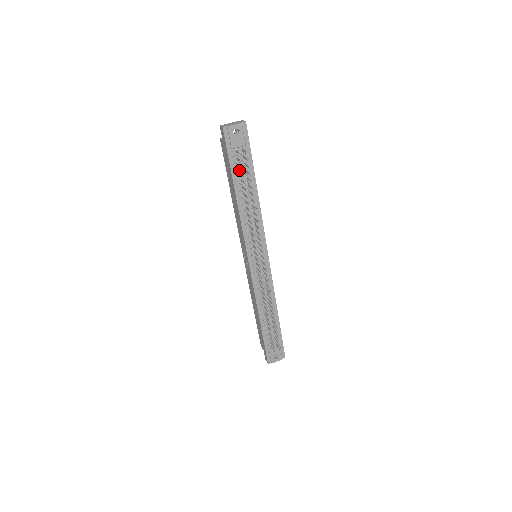
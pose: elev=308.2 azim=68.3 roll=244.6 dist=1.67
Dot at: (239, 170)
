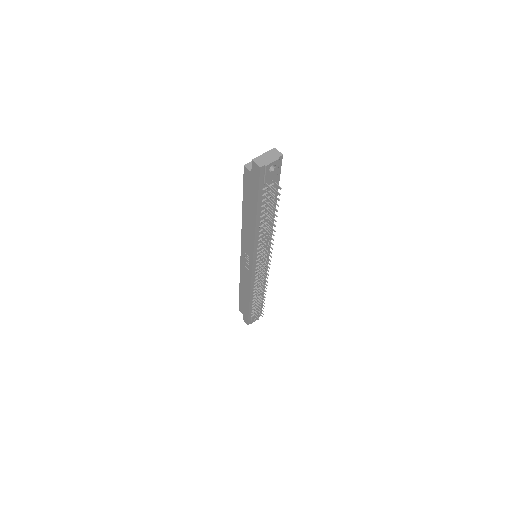
Dot at: (264, 199)
